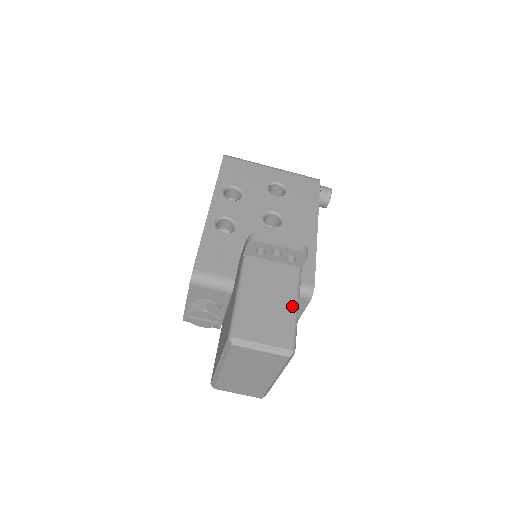
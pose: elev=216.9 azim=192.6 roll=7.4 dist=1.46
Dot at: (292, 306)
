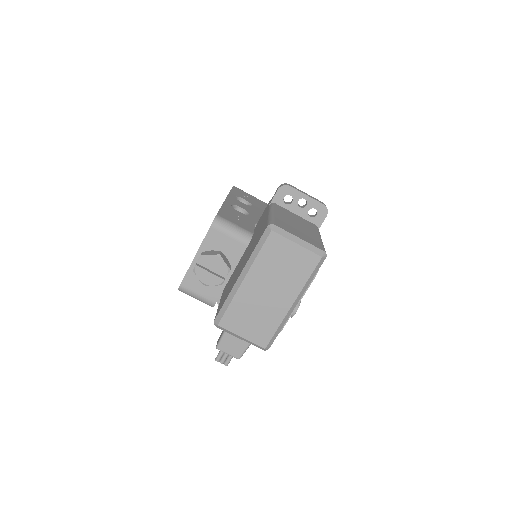
Dot at: (317, 236)
